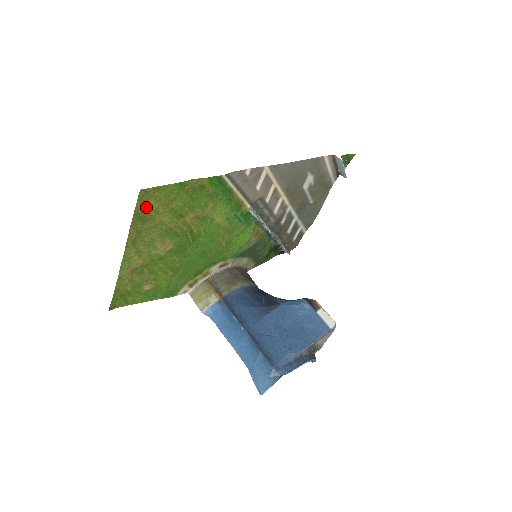
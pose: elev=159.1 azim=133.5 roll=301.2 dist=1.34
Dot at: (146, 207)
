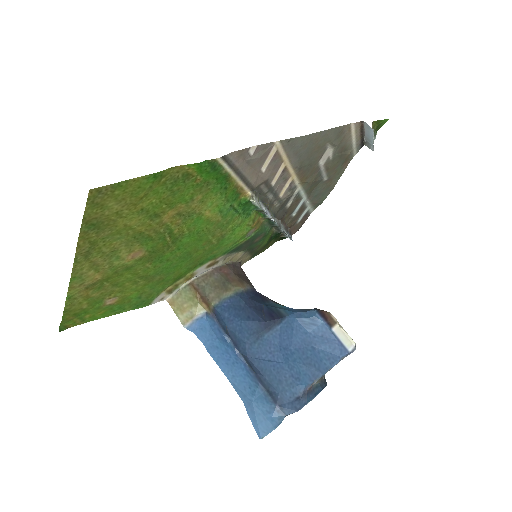
Dot at: (101, 211)
